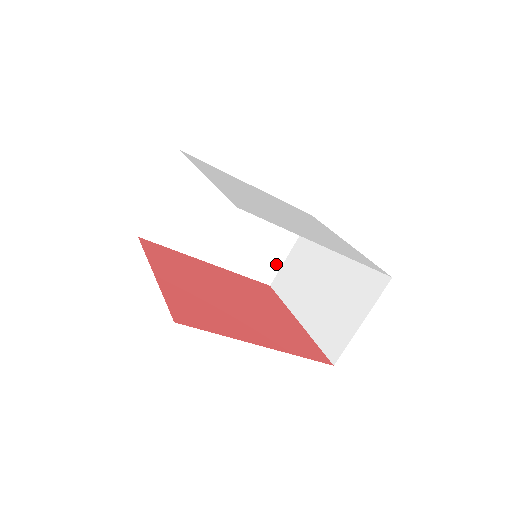
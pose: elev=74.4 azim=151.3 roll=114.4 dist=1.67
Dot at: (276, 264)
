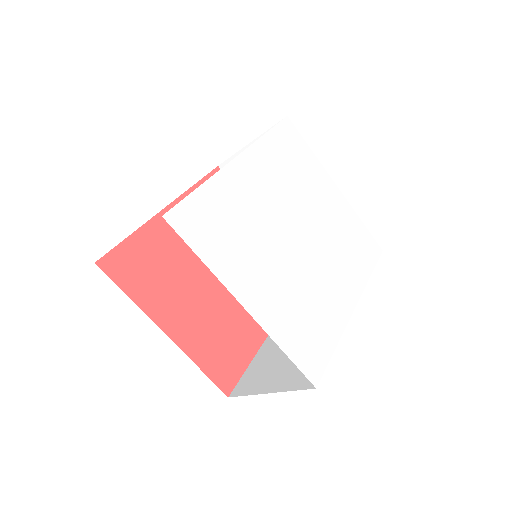
Dot at: occluded
